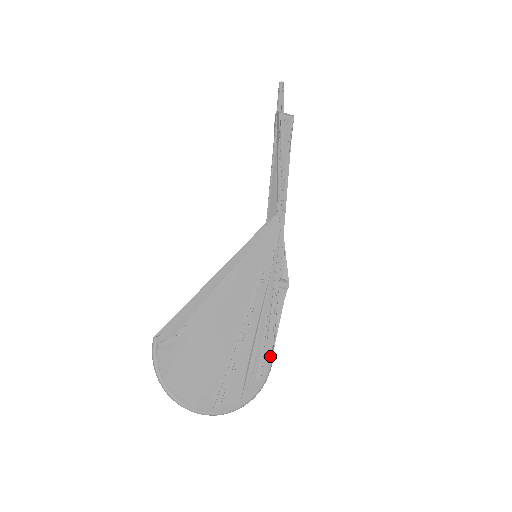
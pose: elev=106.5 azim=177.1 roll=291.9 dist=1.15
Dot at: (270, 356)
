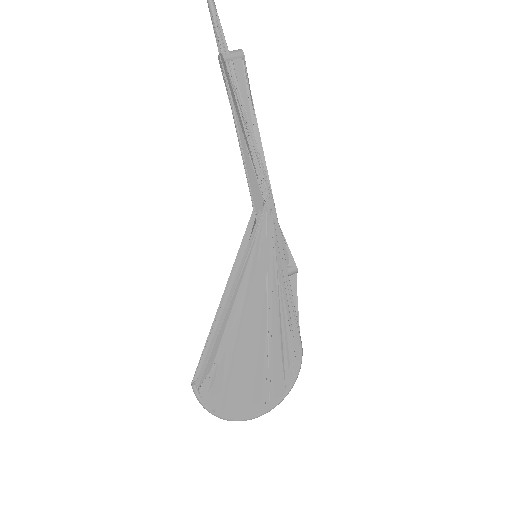
Dot at: (299, 342)
